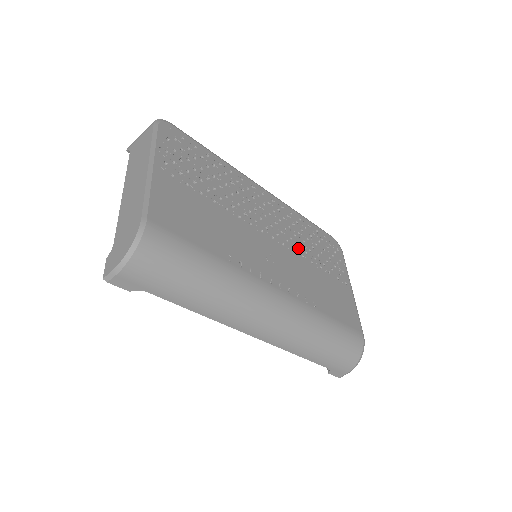
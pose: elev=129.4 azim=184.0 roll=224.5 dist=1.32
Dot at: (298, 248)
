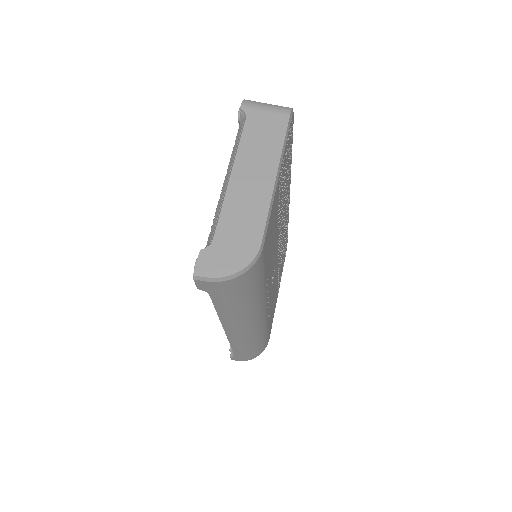
Dot at: occluded
